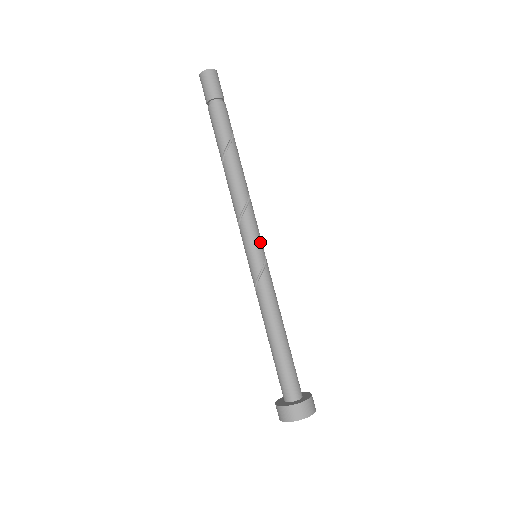
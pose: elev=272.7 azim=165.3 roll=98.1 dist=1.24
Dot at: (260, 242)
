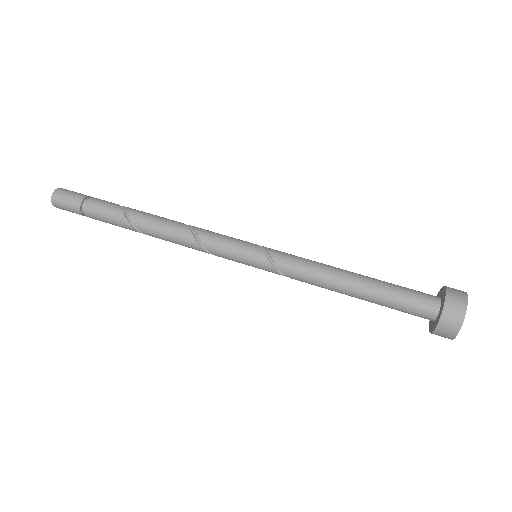
Dot at: (242, 245)
